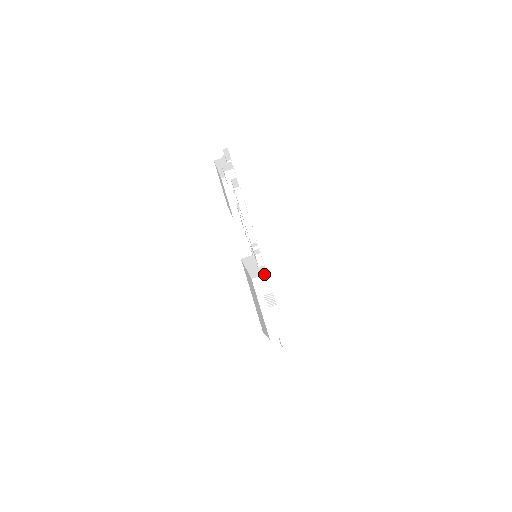
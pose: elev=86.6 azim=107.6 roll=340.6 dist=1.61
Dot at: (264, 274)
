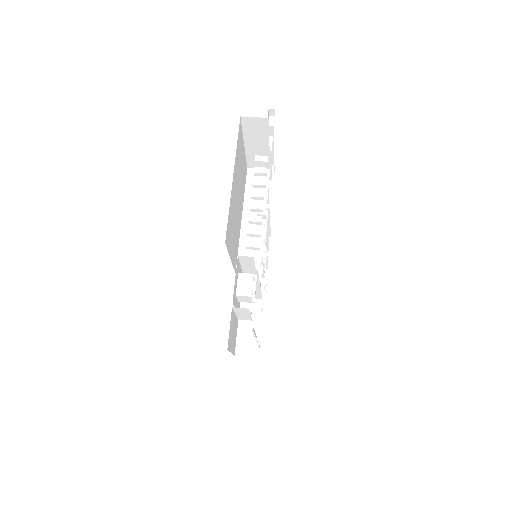
Dot at: occluded
